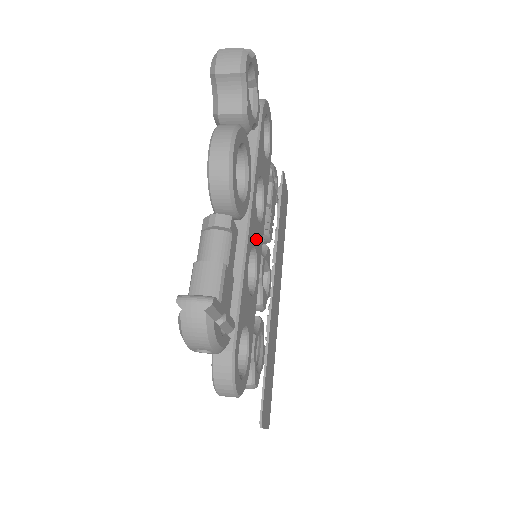
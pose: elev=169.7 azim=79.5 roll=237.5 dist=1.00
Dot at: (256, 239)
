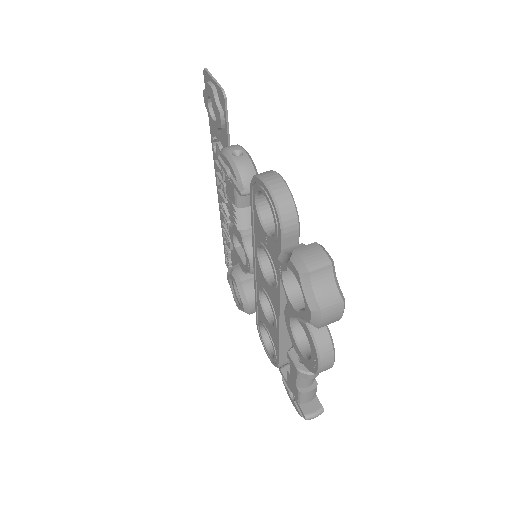
Dot at: occluded
